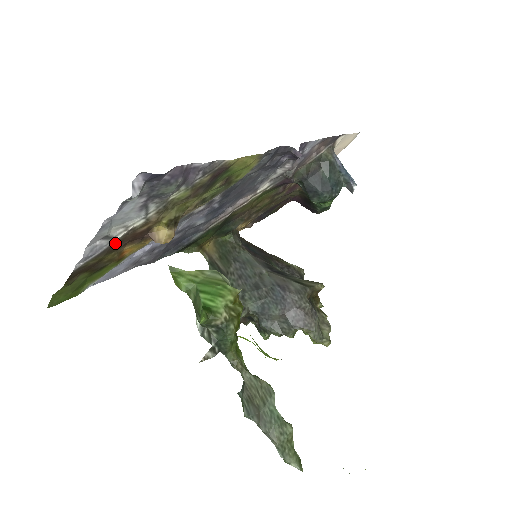
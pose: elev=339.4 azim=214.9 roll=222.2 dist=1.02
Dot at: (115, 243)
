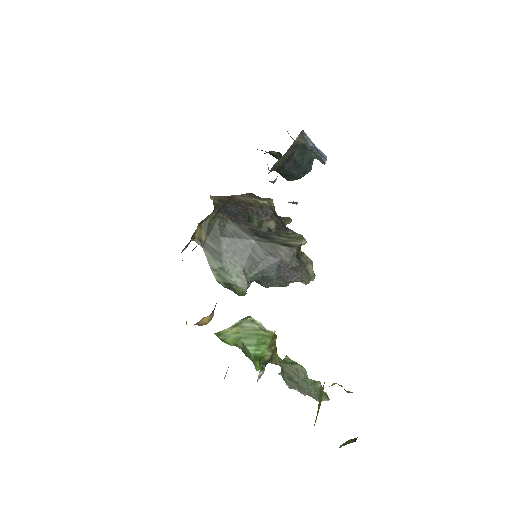
Dot at: occluded
